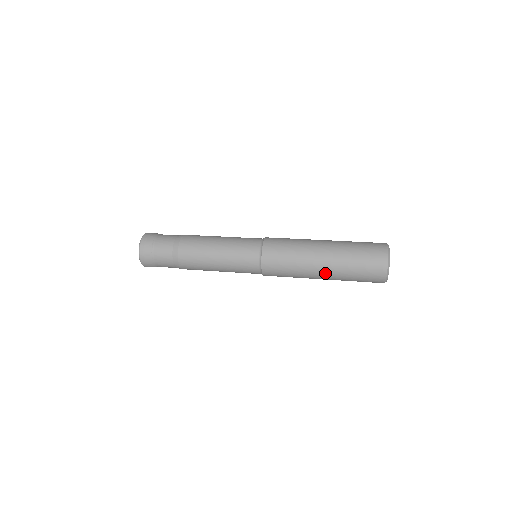
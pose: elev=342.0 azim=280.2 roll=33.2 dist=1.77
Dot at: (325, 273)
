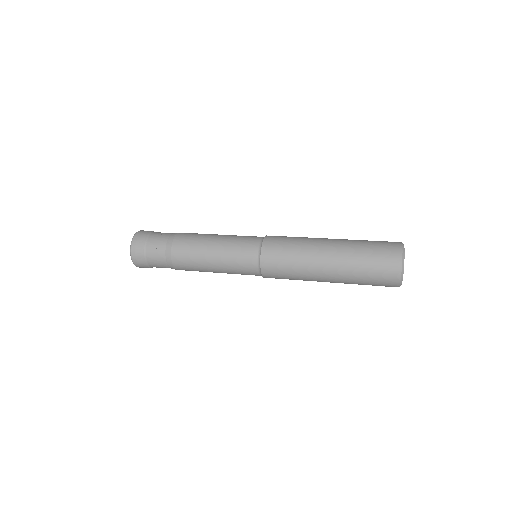
Dot at: (331, 278)
